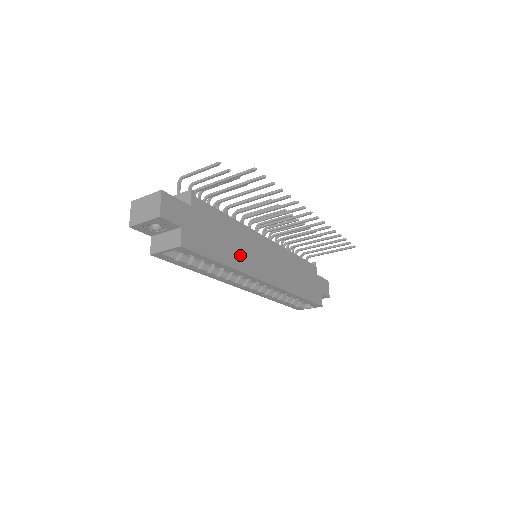
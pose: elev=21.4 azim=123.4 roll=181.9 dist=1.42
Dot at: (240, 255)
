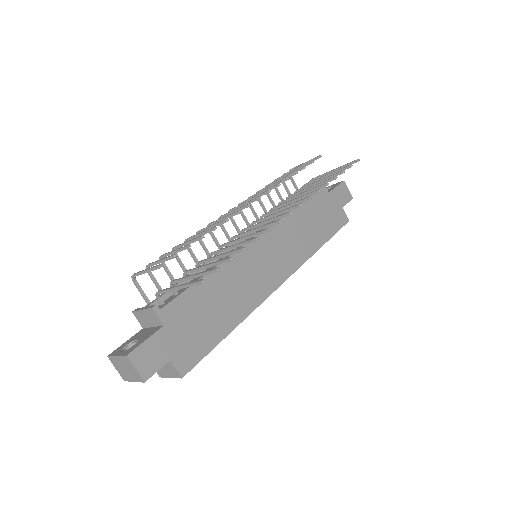
Dot at: (241, 298)
